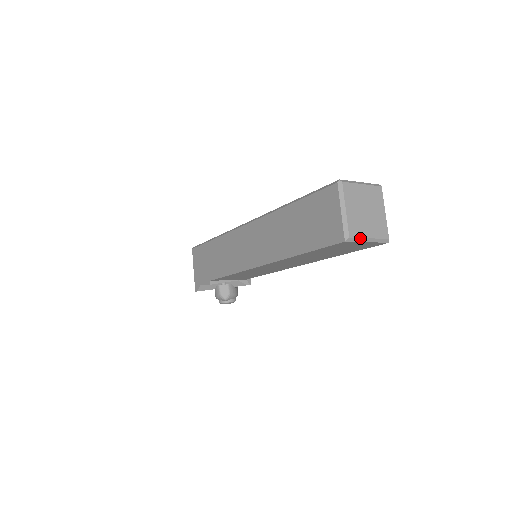
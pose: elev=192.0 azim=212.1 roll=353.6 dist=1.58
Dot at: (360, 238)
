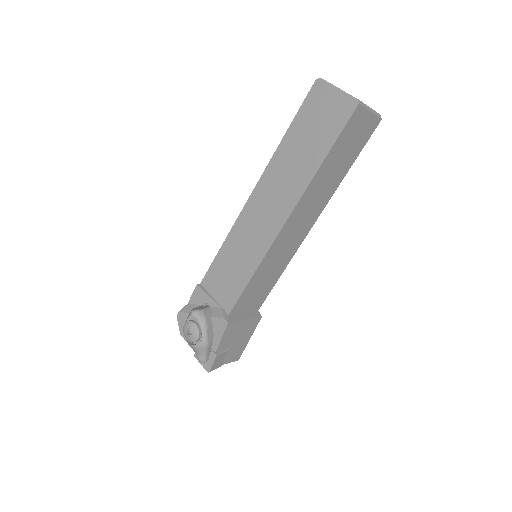
Dot at: (331, 84)
